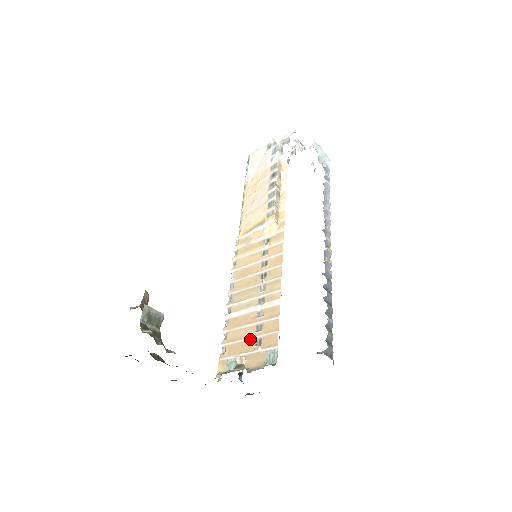
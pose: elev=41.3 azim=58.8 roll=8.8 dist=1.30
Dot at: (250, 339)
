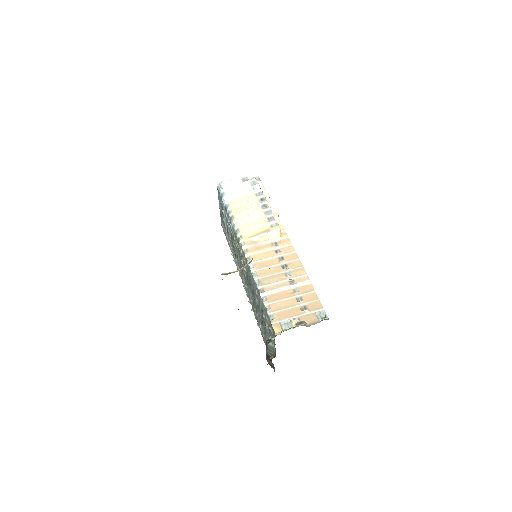
Dot at: (296, 307)
